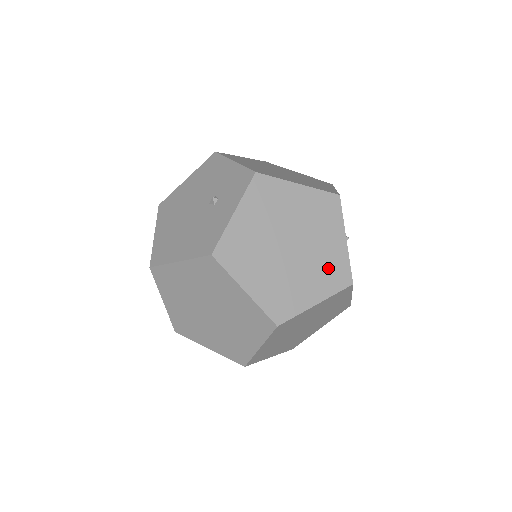
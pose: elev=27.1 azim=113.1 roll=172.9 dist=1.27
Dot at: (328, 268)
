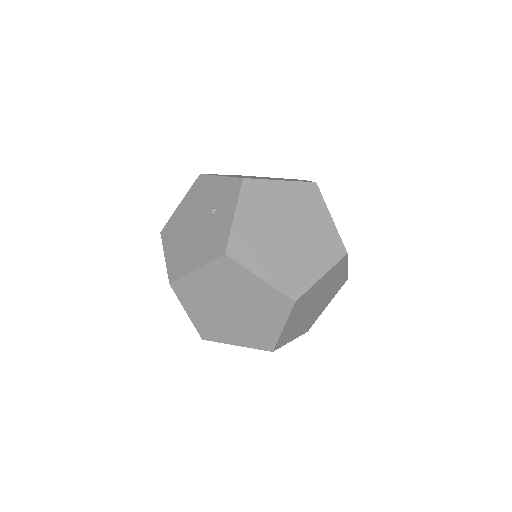
Dot at: (323, 244)
